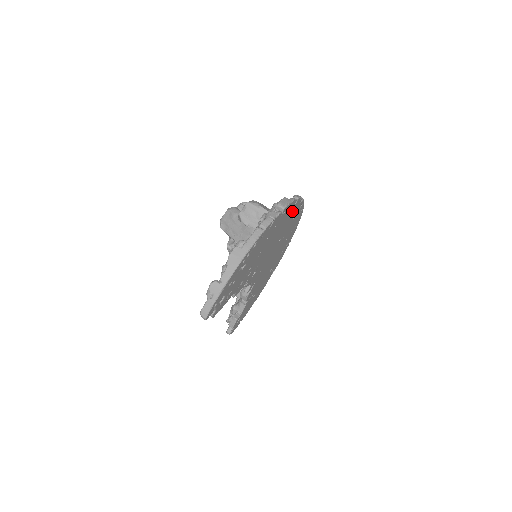
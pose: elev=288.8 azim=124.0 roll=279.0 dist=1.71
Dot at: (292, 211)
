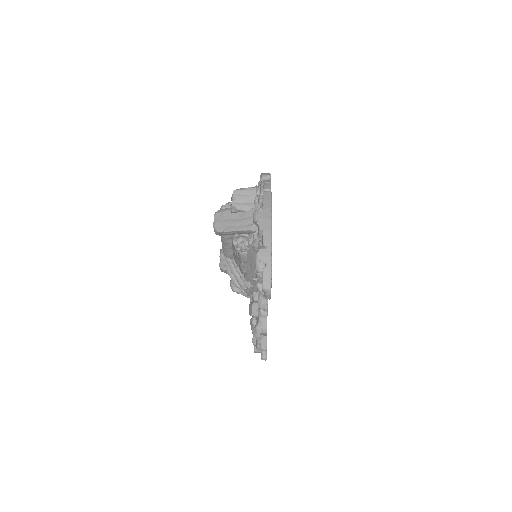
Dot at: occluded
